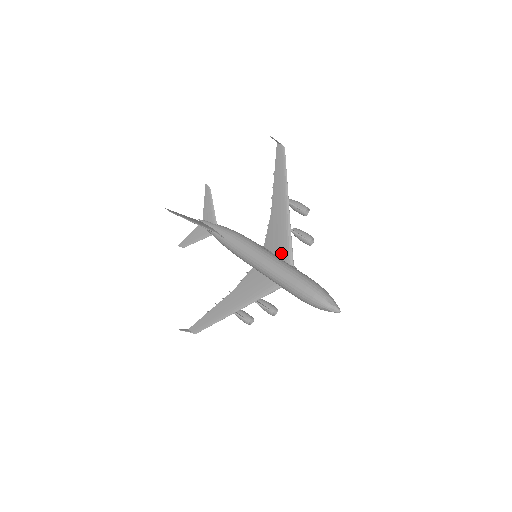
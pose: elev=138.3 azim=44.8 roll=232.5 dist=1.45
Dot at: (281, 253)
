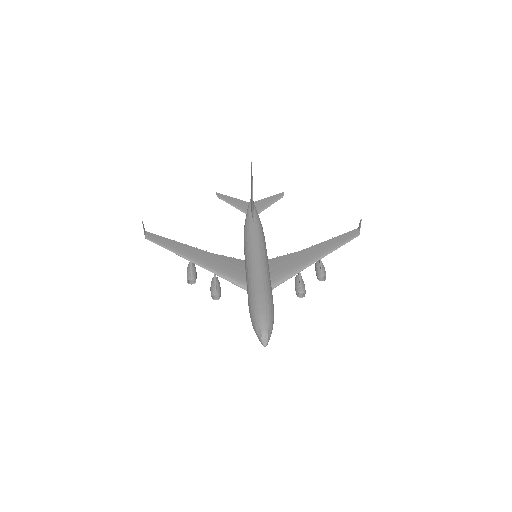
Dot at: (275, 274)
